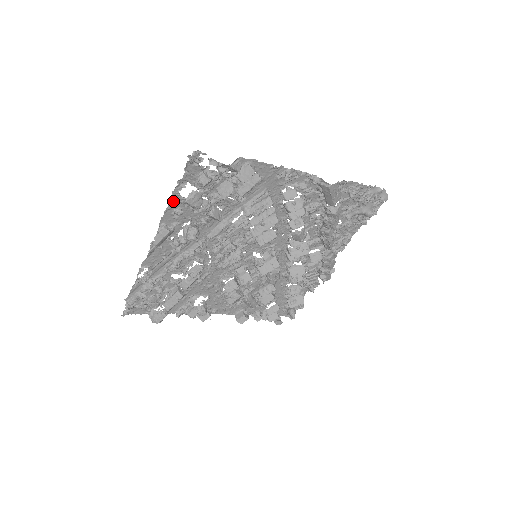
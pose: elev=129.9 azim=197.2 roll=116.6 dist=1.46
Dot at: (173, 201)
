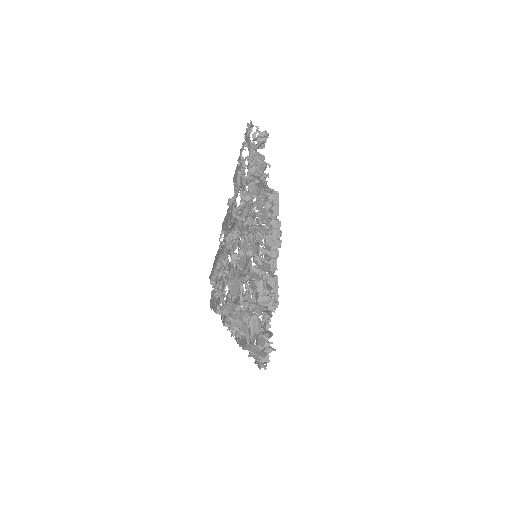
Dot at: (239, 161)
